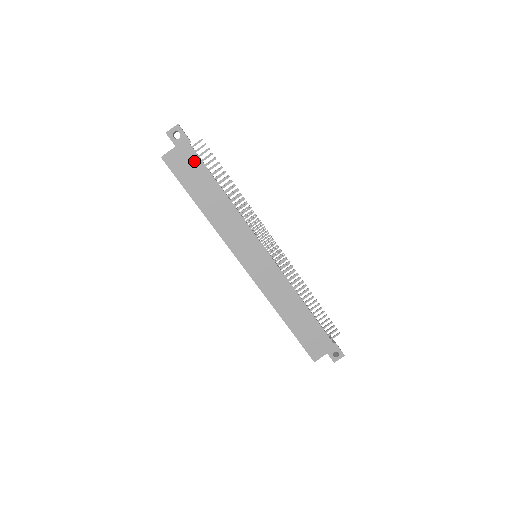
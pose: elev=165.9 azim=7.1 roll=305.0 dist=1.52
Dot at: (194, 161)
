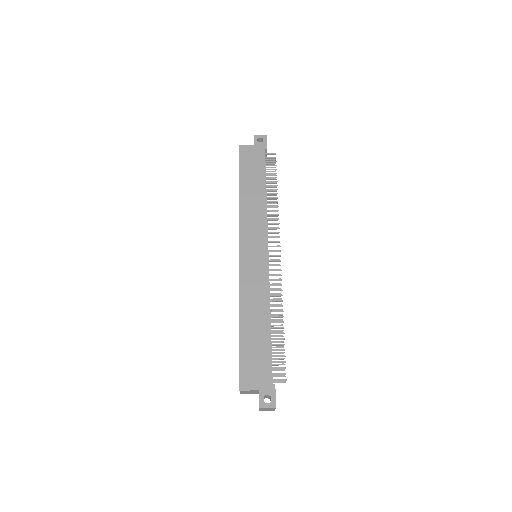
Dot at: (260, 160)
